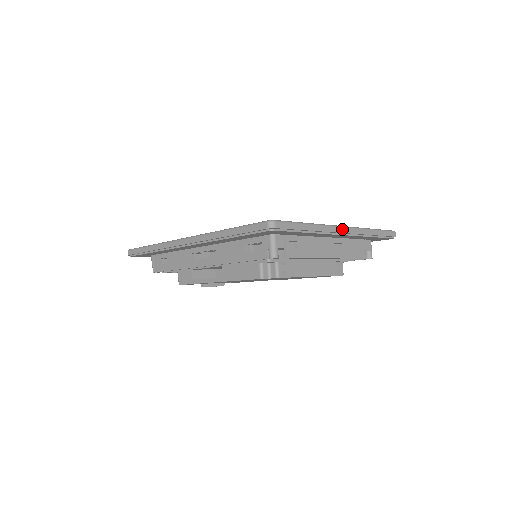
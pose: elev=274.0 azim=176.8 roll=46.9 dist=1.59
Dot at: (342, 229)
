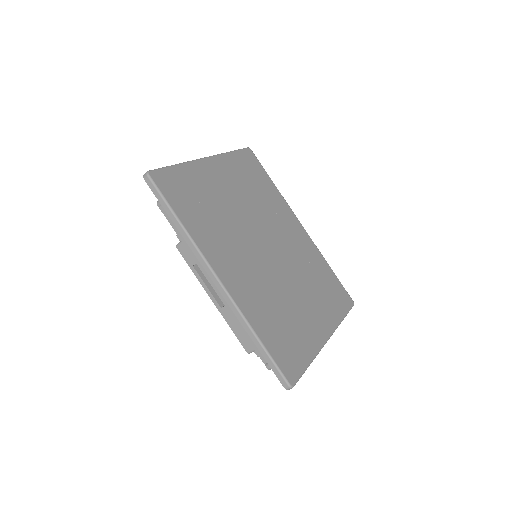
Dot at: (326, 342)
